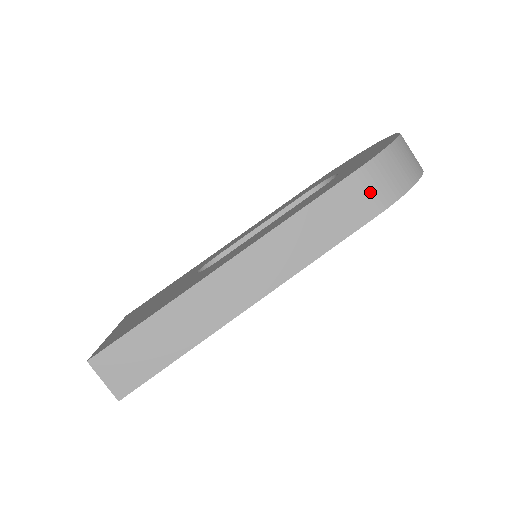
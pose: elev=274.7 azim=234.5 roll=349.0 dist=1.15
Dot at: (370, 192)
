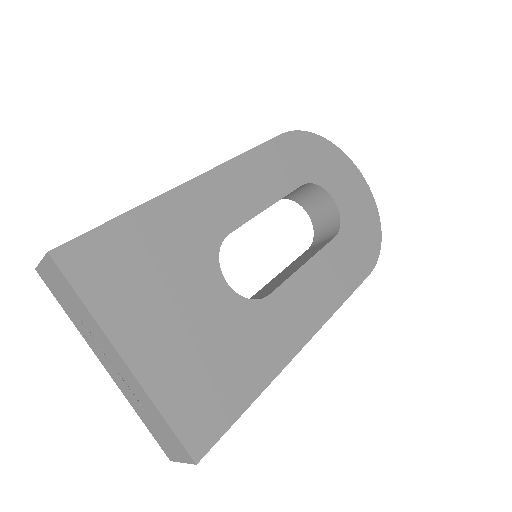
Dot at: occluded
